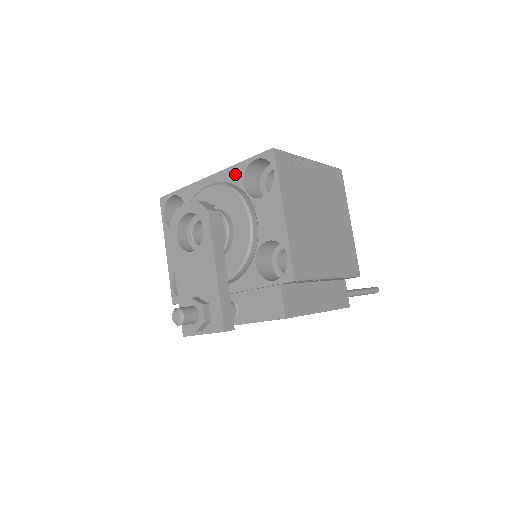
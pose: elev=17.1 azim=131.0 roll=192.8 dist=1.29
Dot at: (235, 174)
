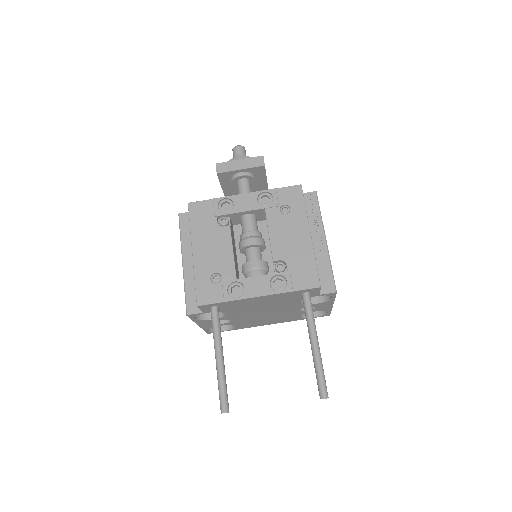
Dot at: occluded
